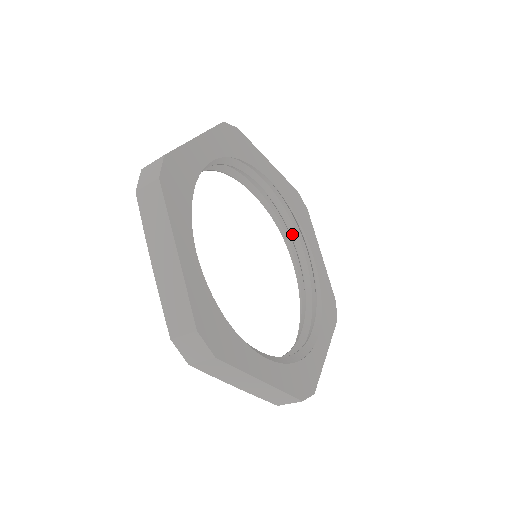
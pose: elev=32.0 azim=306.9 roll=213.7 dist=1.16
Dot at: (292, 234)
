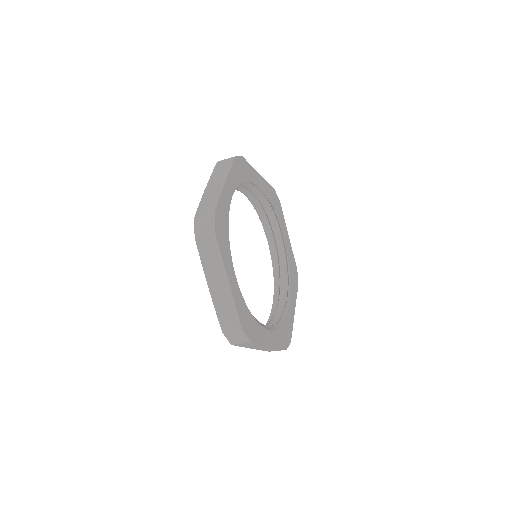
Dot at: (281, 285)
